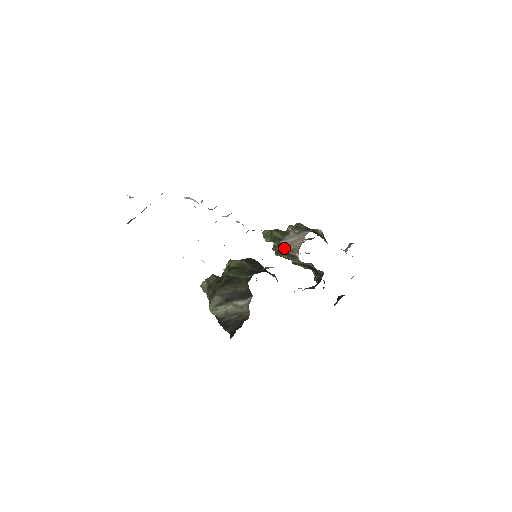
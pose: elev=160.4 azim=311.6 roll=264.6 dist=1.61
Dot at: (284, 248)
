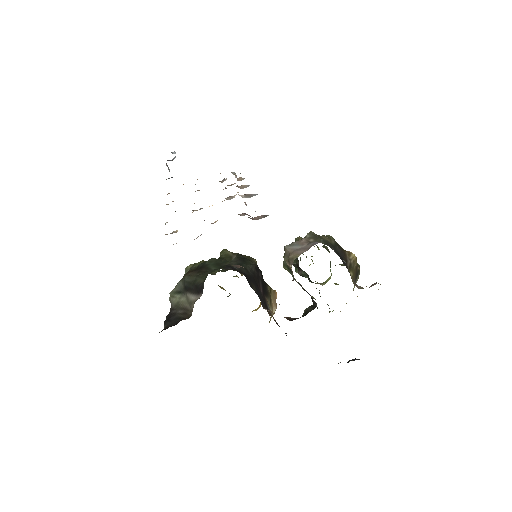
Dot at: (285, 255)
